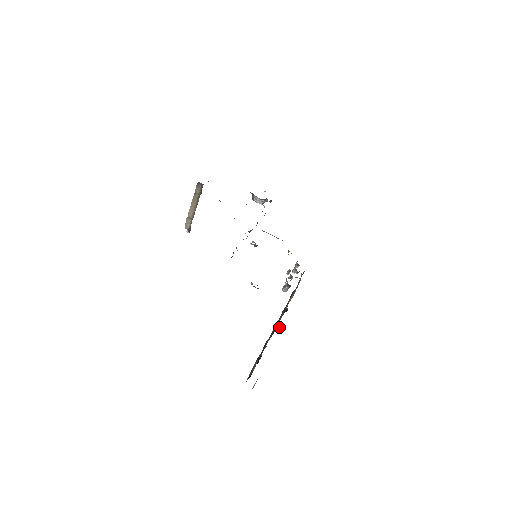
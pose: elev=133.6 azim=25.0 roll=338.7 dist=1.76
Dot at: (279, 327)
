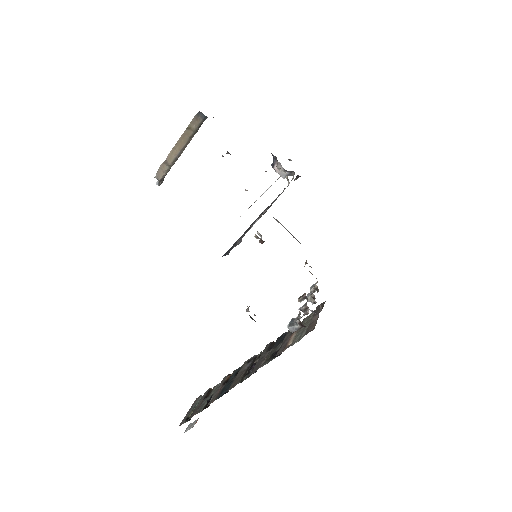
Dot at: occluded
